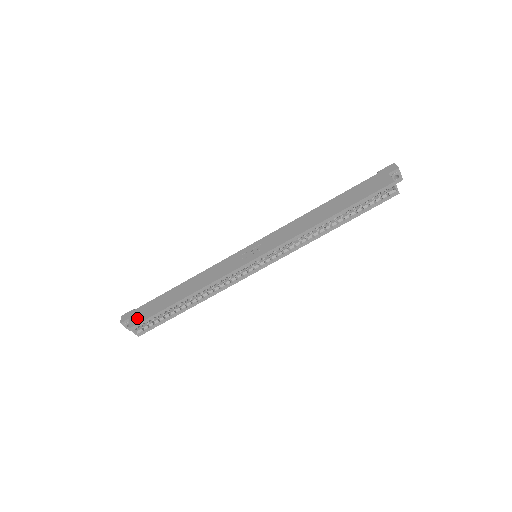
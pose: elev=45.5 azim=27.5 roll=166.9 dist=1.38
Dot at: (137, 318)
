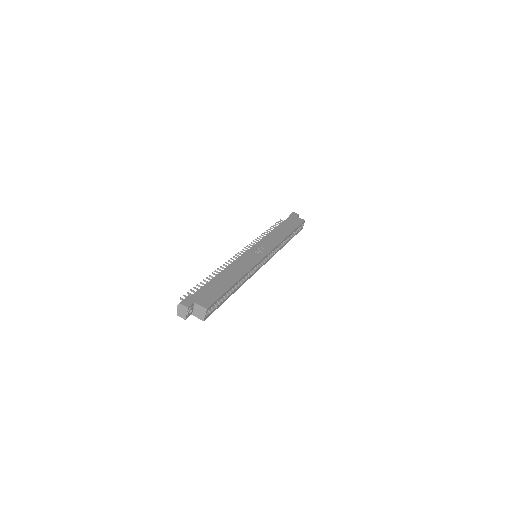
Dot at: (205, 300)
